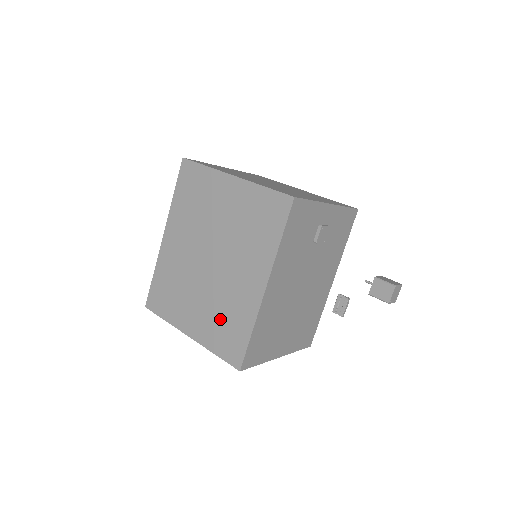
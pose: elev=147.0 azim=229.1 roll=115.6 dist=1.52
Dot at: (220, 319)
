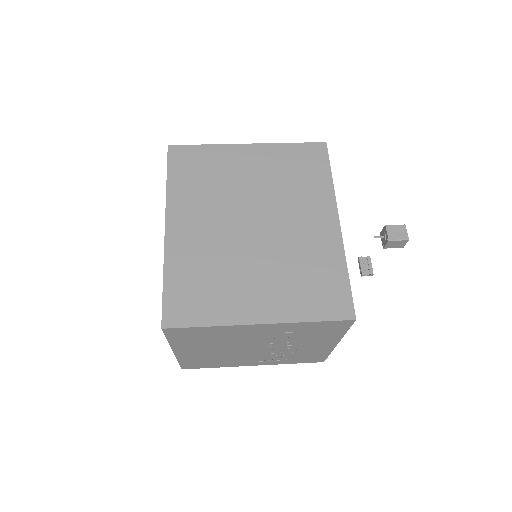
Dot at: (299, 278)
